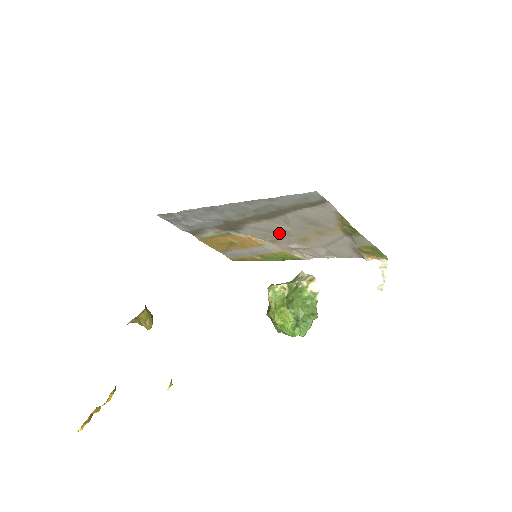
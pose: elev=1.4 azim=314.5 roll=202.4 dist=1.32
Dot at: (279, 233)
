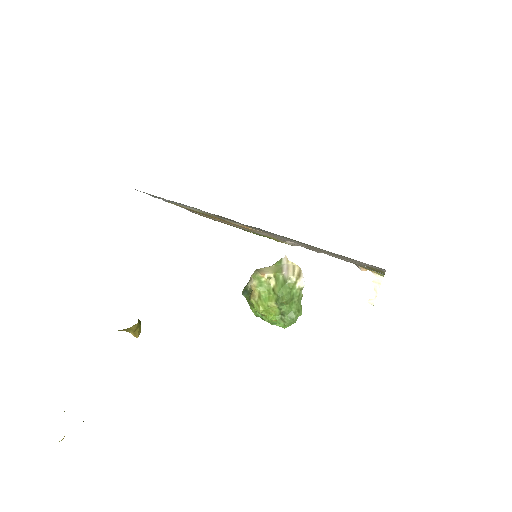
Dot at: occluded
